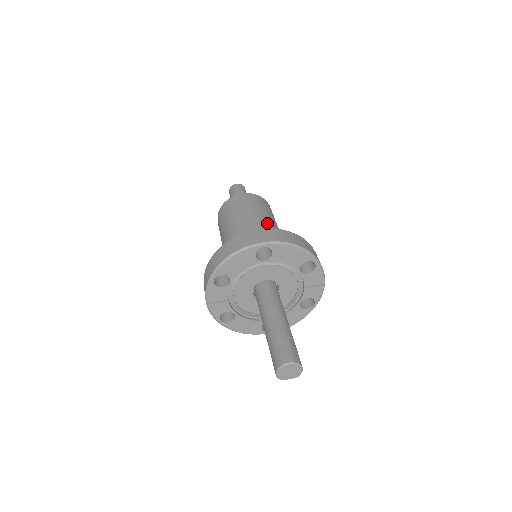
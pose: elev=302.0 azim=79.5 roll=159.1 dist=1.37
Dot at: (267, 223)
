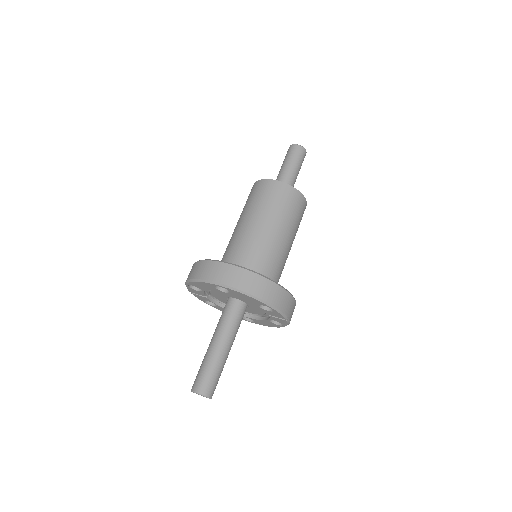
Dot at: (269, 234)
